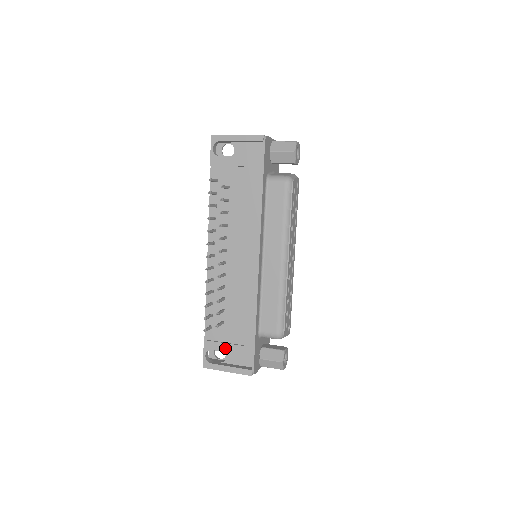
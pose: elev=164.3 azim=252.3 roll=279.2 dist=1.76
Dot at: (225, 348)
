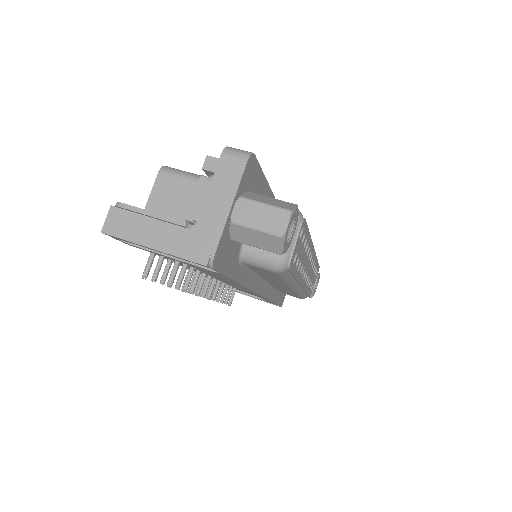
Dot at: occluded
